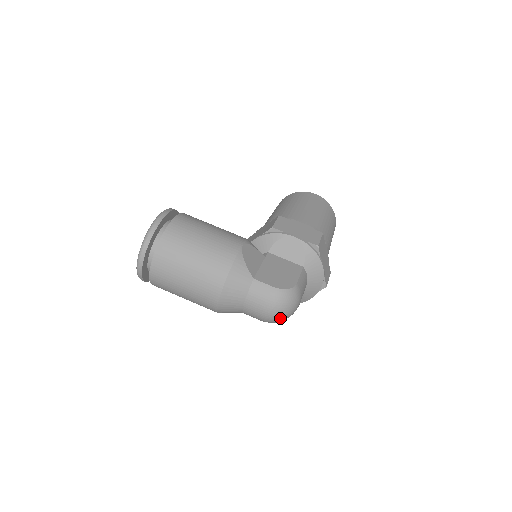
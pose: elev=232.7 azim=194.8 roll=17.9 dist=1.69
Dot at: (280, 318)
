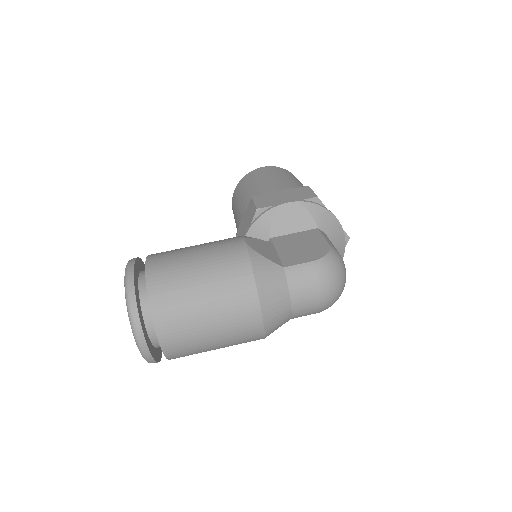
Dot at: (338, 293)
